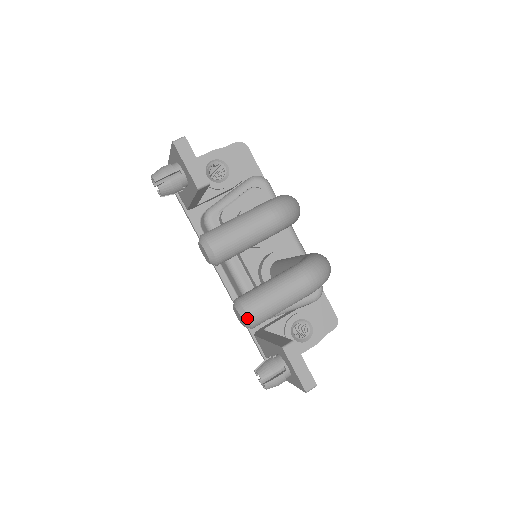
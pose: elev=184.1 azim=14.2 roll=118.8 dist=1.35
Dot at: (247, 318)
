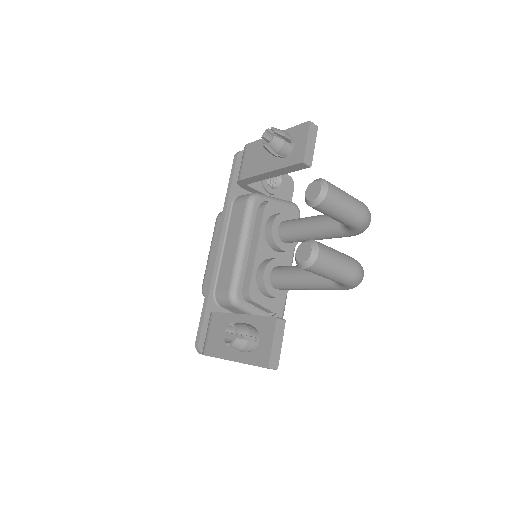
Dot at: (316, 255)
